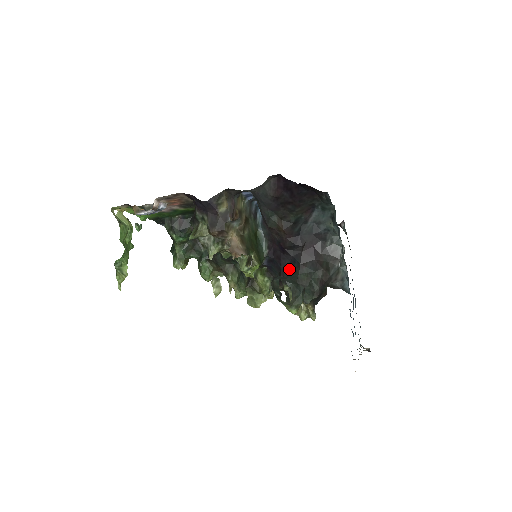
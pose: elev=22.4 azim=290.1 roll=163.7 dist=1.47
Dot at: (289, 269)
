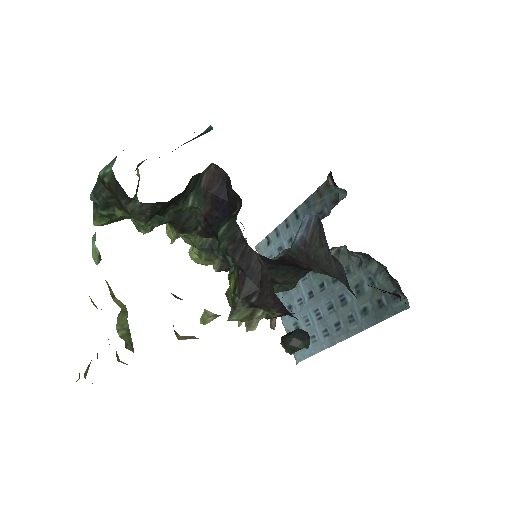
Dot at: (281, 270)
